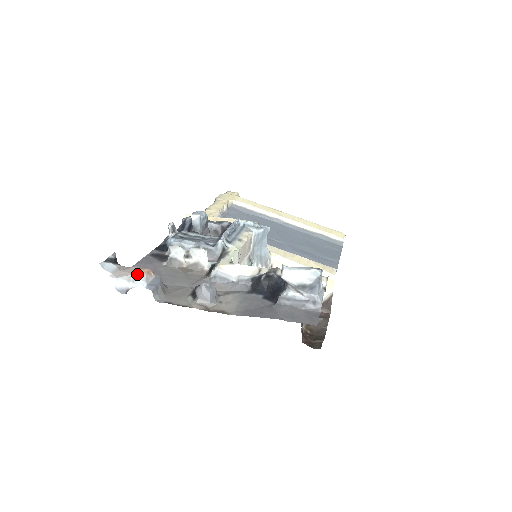
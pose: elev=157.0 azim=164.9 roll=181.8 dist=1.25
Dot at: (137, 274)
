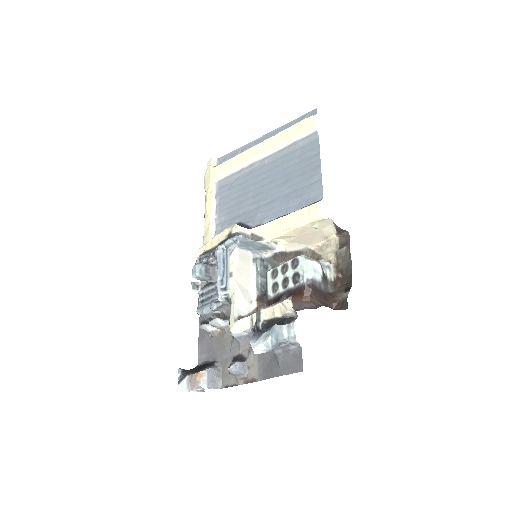
Dot at: (197, 384)
